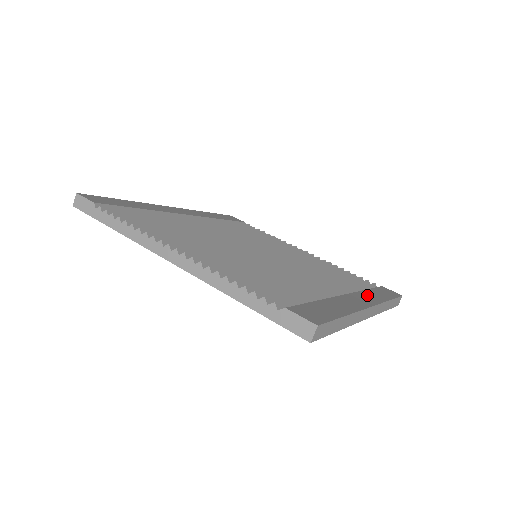
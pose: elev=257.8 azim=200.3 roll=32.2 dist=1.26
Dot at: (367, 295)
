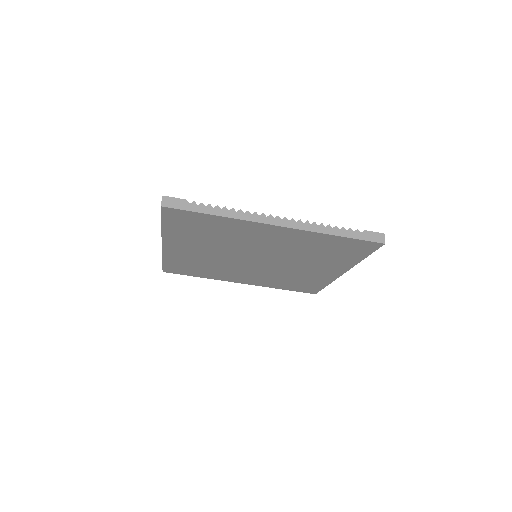
Dot at: occluded
